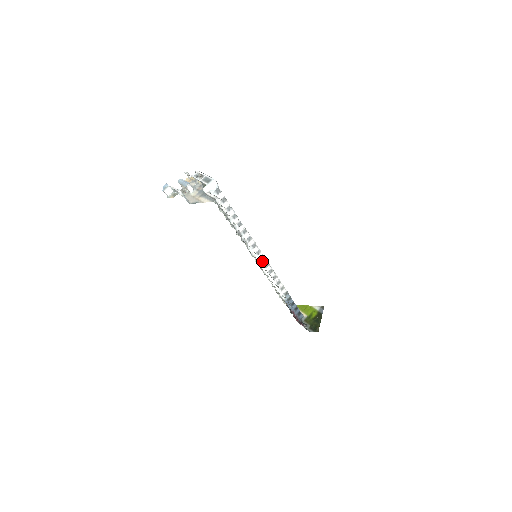
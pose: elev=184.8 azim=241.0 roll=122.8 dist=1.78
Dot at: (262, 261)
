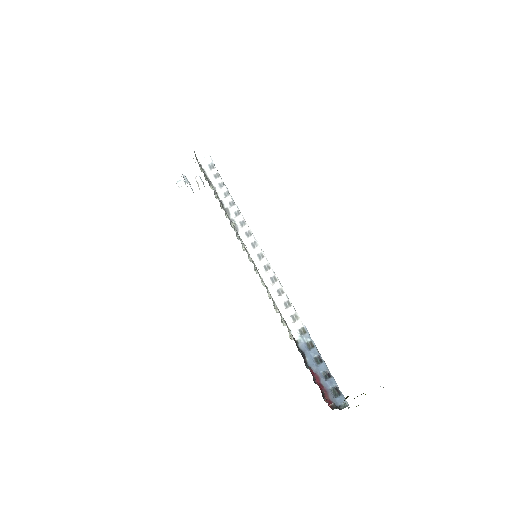
Dot at: (260, 259)
